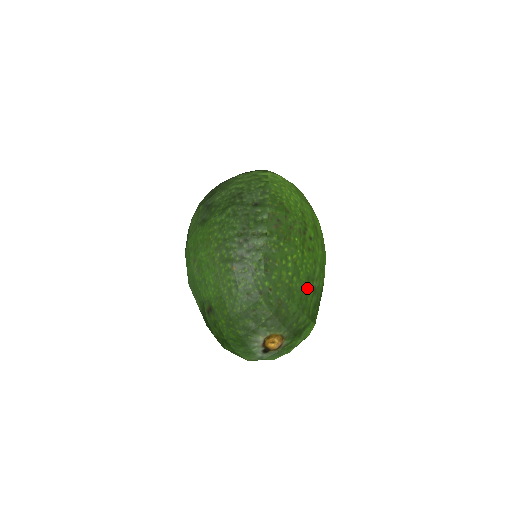
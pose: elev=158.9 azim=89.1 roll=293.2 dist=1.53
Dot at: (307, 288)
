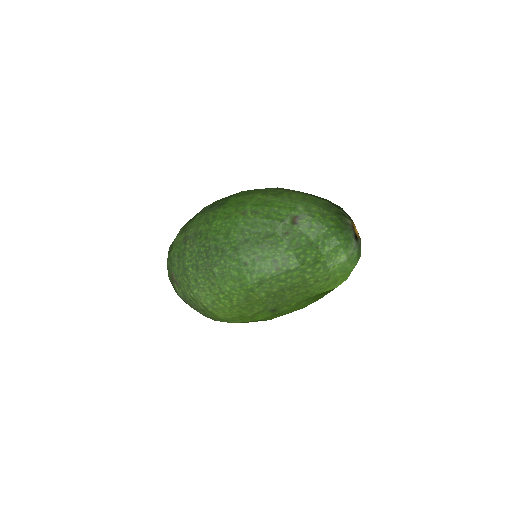
Dot at: occluded
